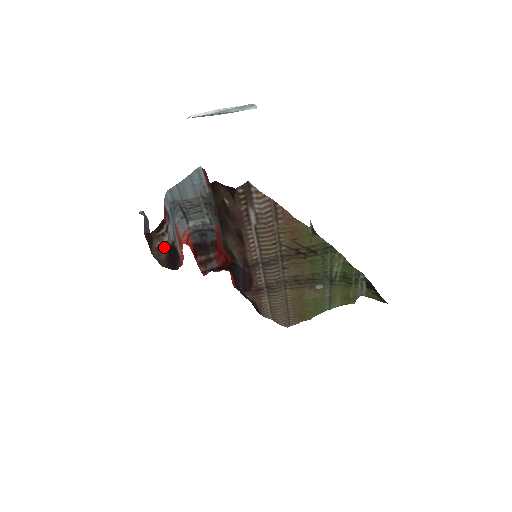
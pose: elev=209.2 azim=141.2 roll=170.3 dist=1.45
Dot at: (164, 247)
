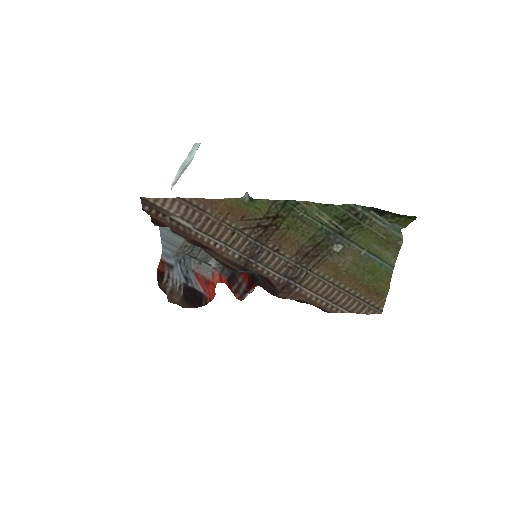
Dot at: (172, 291)
